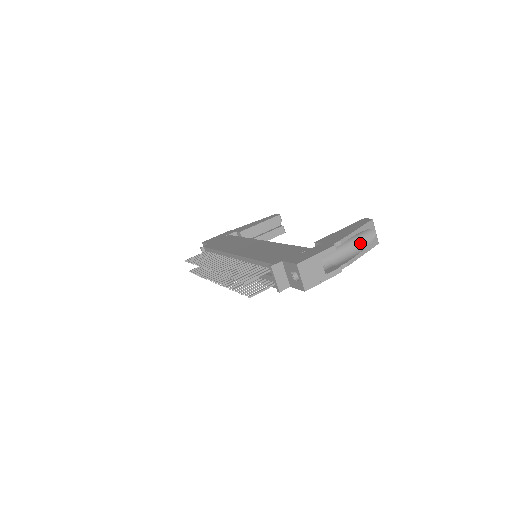
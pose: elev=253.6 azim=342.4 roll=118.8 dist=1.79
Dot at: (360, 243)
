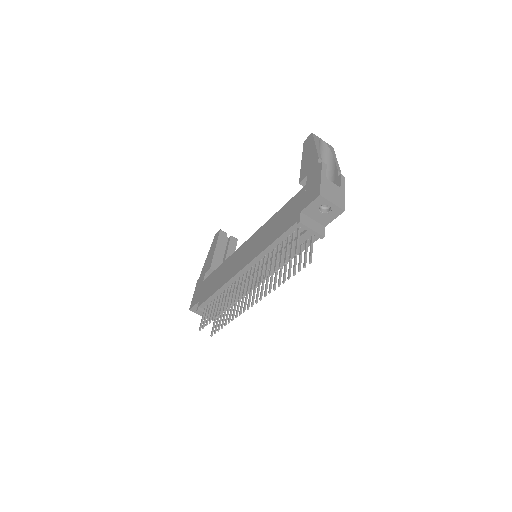
Dot at: (325, 156)
